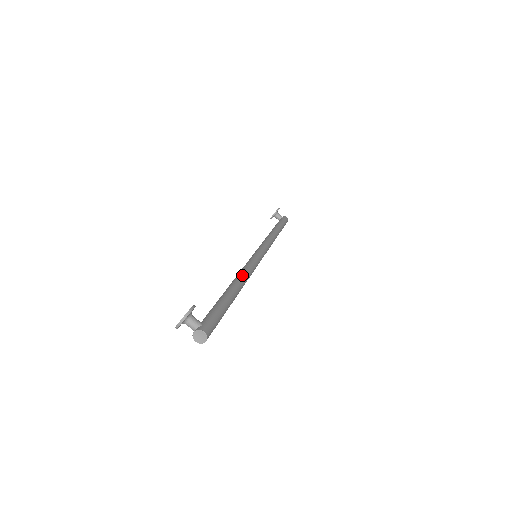
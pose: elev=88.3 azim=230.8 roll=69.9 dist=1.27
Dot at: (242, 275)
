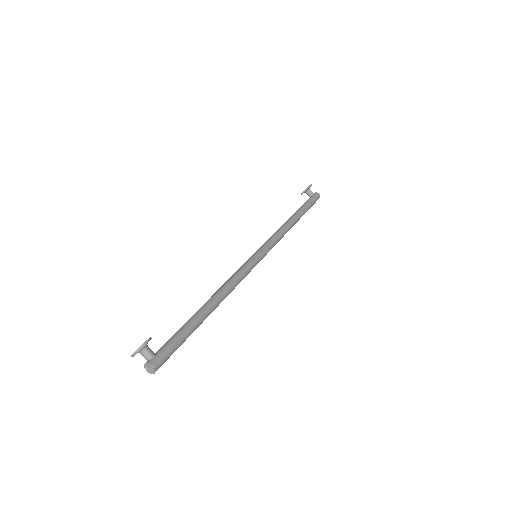
Dot at: (225, 288)
